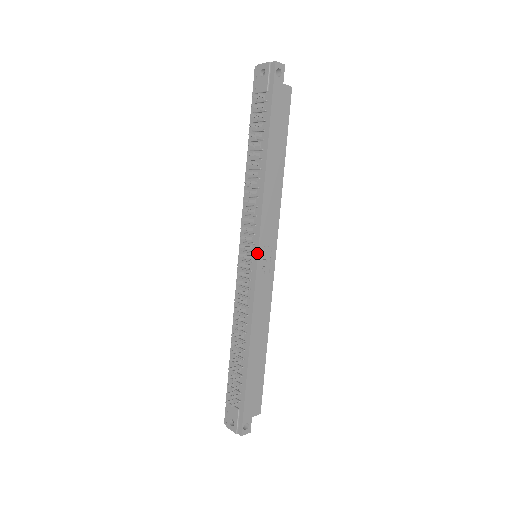
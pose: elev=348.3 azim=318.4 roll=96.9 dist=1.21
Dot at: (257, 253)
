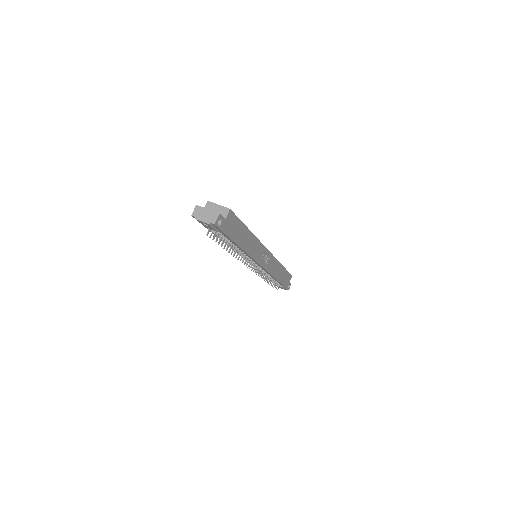
Dot at: occluded
